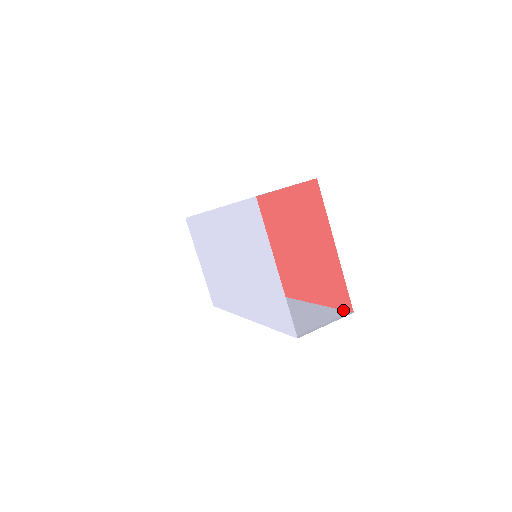
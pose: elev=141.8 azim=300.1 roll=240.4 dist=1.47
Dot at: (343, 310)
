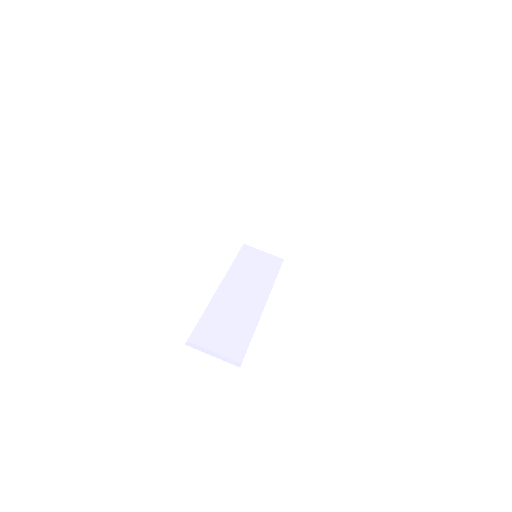
Dot at: occluded
